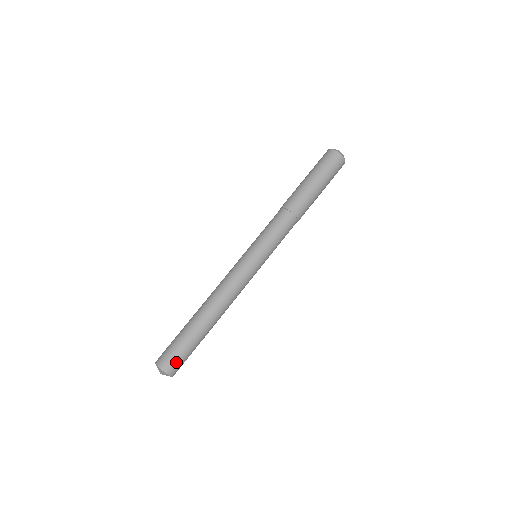
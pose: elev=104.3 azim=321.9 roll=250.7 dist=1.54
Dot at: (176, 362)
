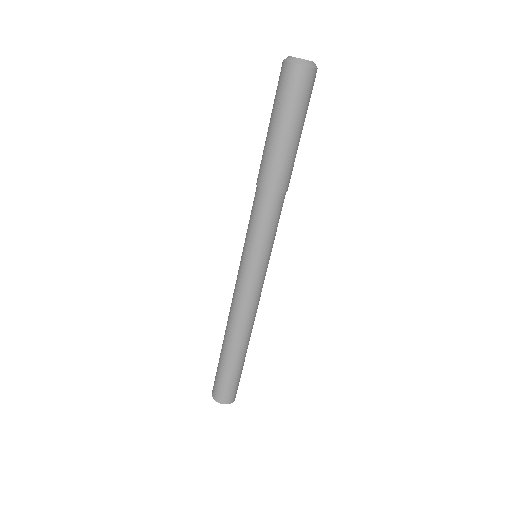
Dot at: (222, 391)
